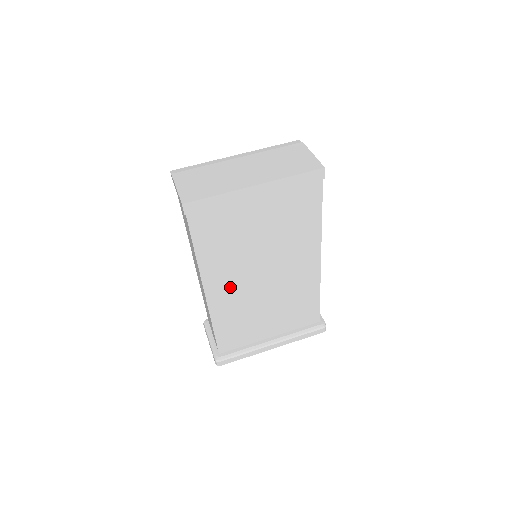
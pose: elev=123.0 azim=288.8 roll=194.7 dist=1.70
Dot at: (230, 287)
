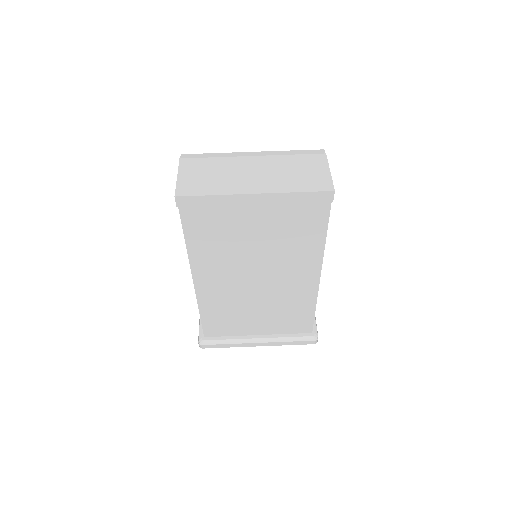
Dot at: (220, 282)
